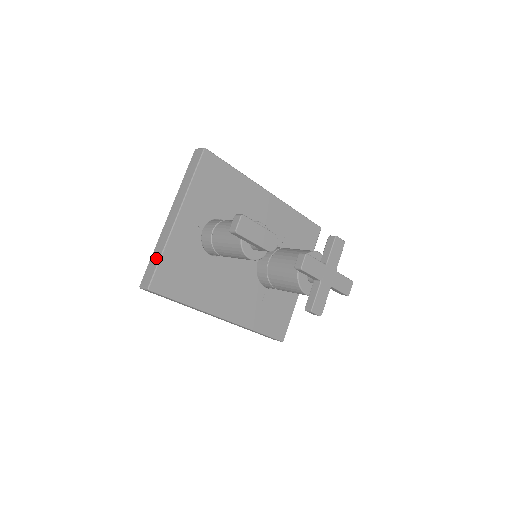
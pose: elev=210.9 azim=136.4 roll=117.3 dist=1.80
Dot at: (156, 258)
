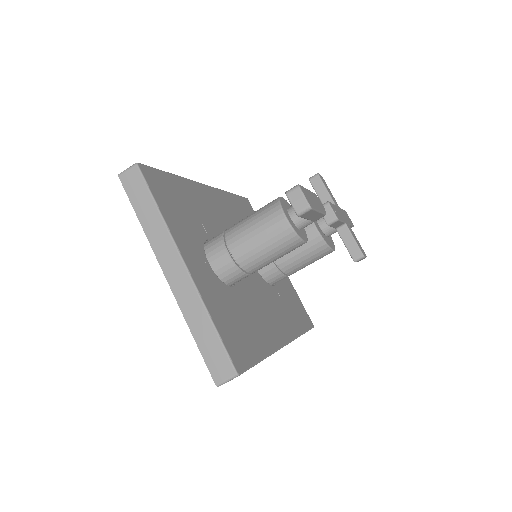
Dot at: (207, 333)
